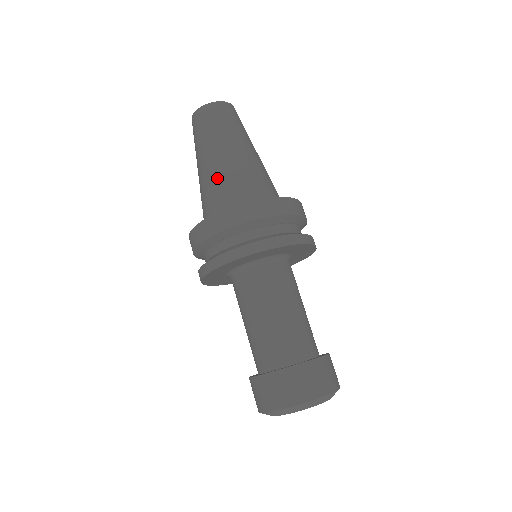
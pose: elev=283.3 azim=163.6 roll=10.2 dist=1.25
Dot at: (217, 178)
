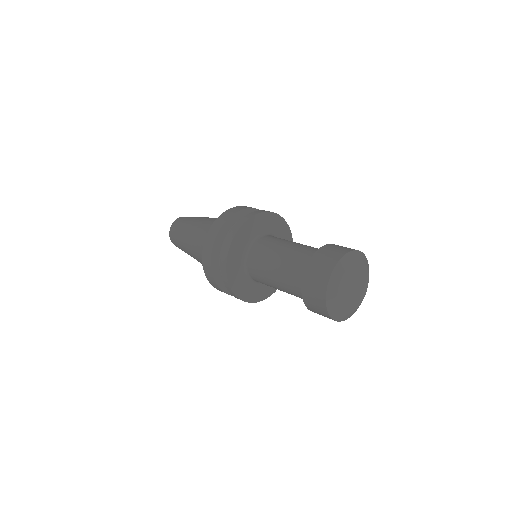
Dot at: (199, 237)
